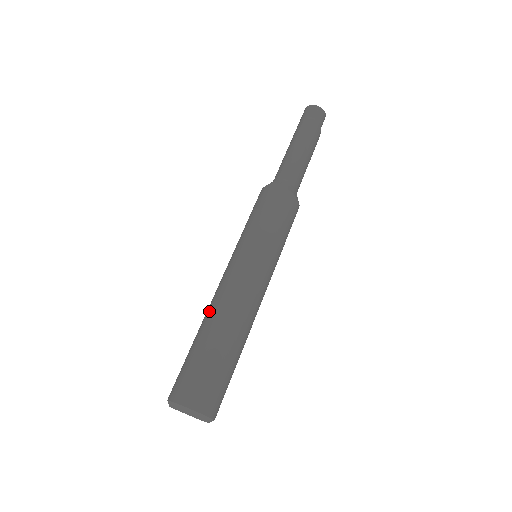
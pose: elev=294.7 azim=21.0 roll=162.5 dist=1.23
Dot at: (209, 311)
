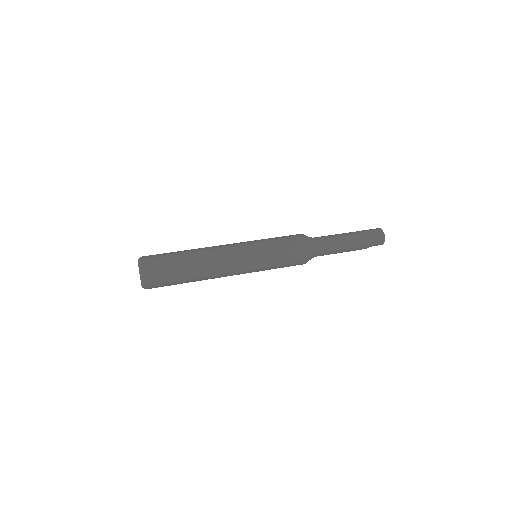
Dot at: (204, 249)
